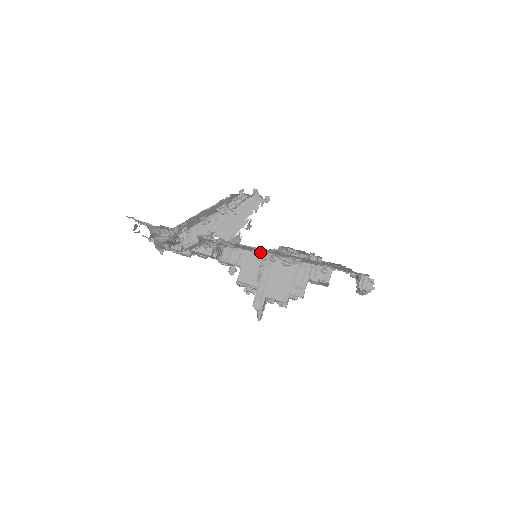
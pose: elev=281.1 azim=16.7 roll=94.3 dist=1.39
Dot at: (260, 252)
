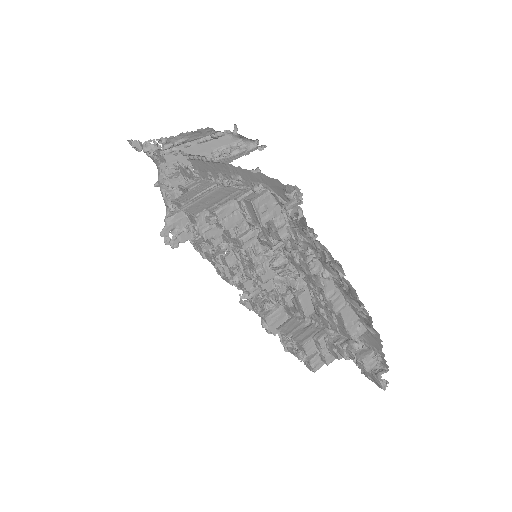
Dot at: occluded
